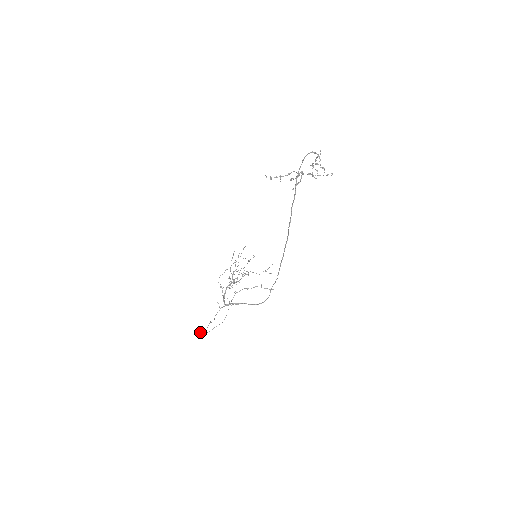
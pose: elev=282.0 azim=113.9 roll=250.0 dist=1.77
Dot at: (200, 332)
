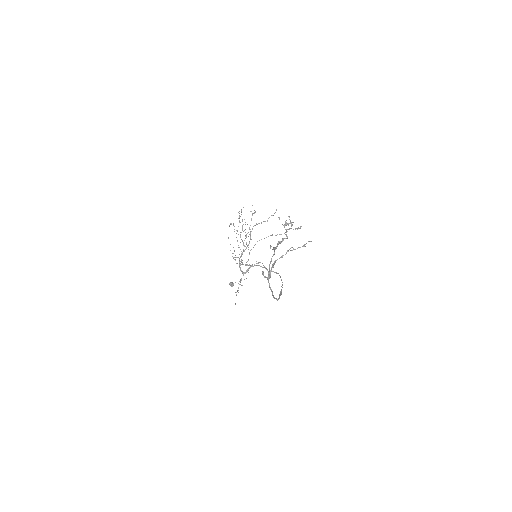
Dot at: (231, 284)
